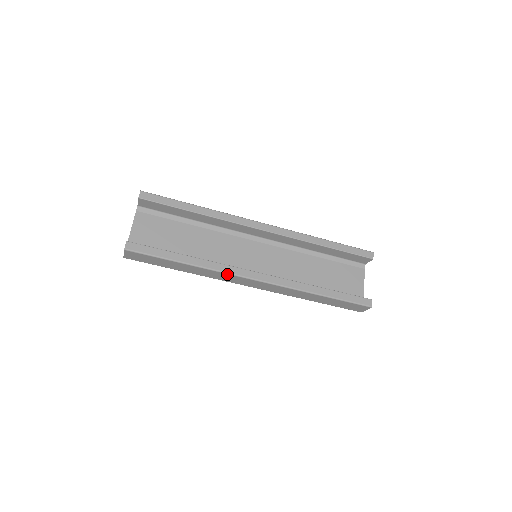
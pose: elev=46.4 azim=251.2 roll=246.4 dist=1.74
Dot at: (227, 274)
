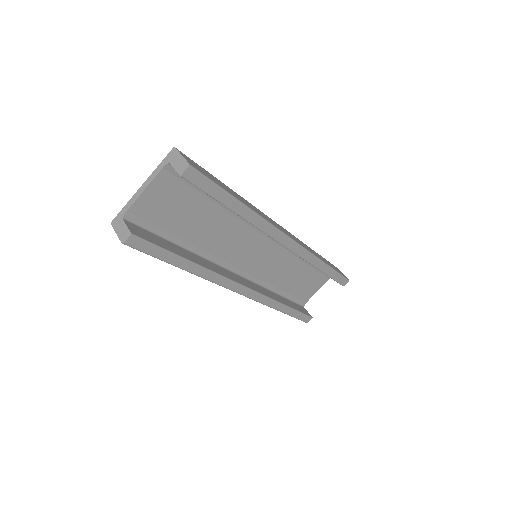
Dot at: (218, 284)
